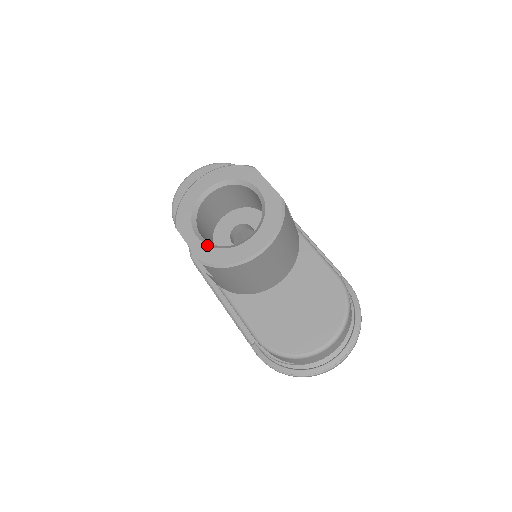
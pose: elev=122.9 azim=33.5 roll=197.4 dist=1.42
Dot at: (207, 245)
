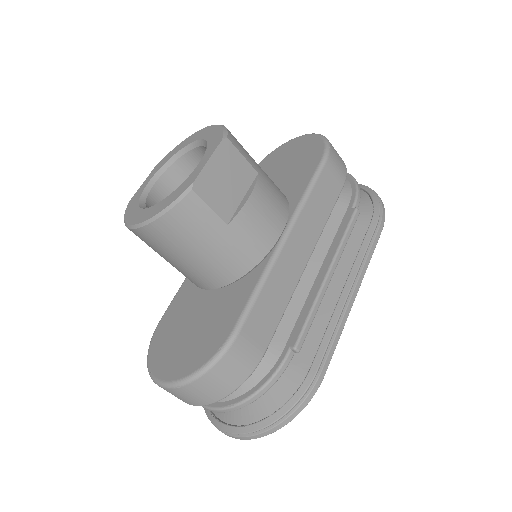
Dot at: (141, 193)
